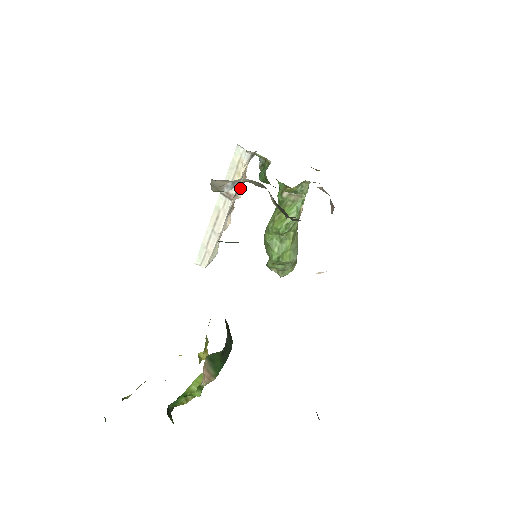
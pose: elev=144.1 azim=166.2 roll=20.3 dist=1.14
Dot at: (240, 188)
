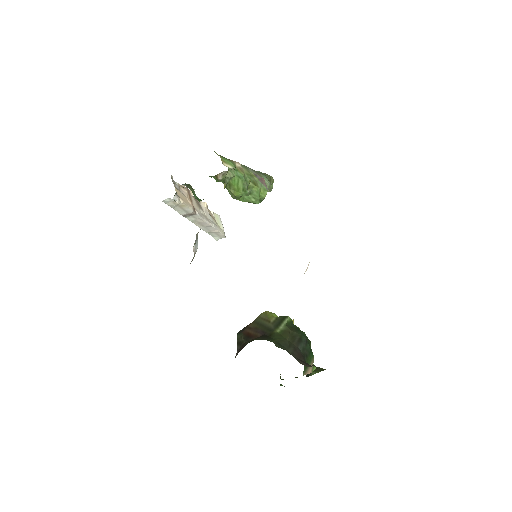
Dot at: (189, 195)
